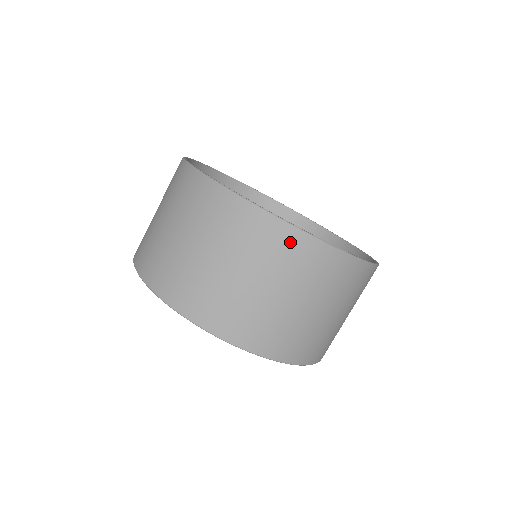
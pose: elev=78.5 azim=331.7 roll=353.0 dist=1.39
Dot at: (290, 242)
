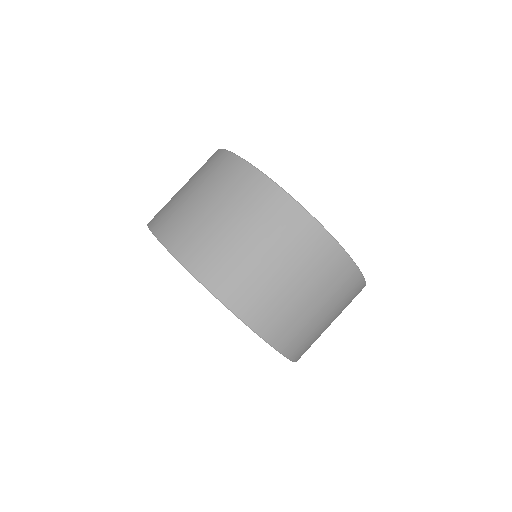
Dot at: (240, 173)
